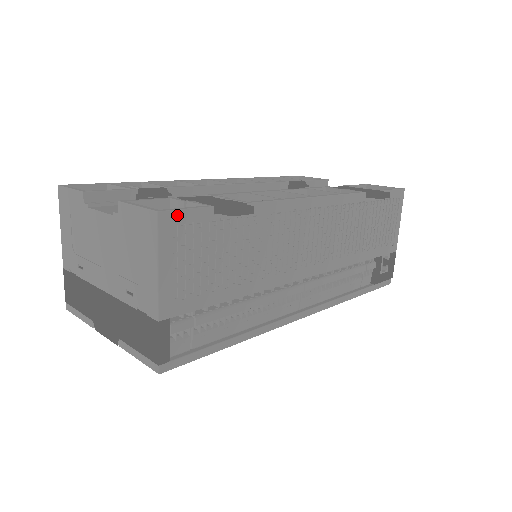
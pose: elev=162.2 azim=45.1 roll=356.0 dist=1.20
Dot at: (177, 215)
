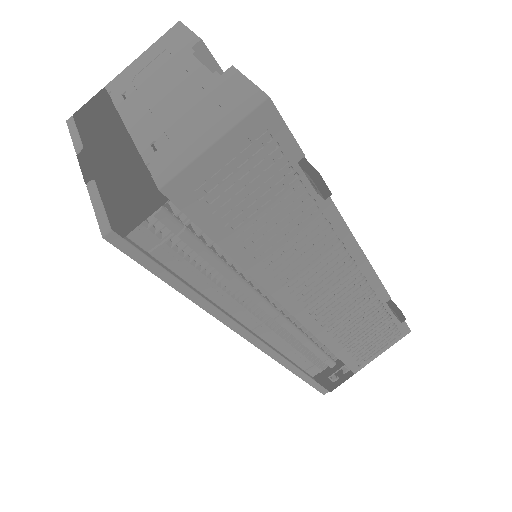
Dot at: (277, 122)
